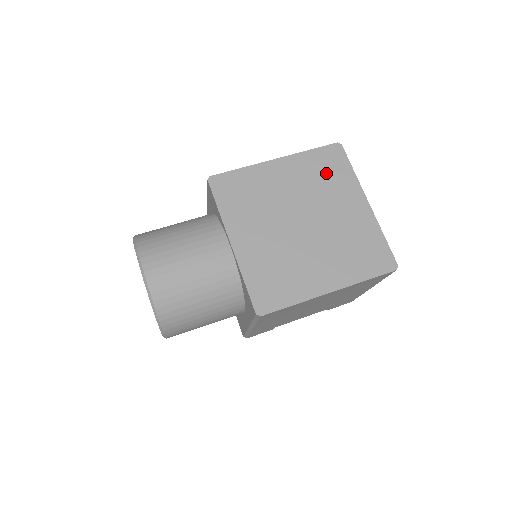
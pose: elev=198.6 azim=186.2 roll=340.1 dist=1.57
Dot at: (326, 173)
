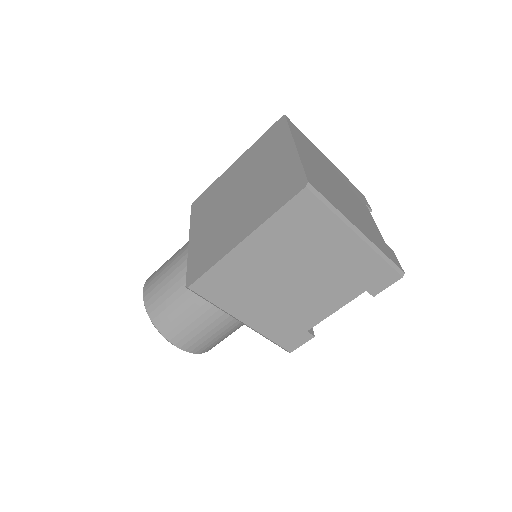
Dot at: (267, 146)
